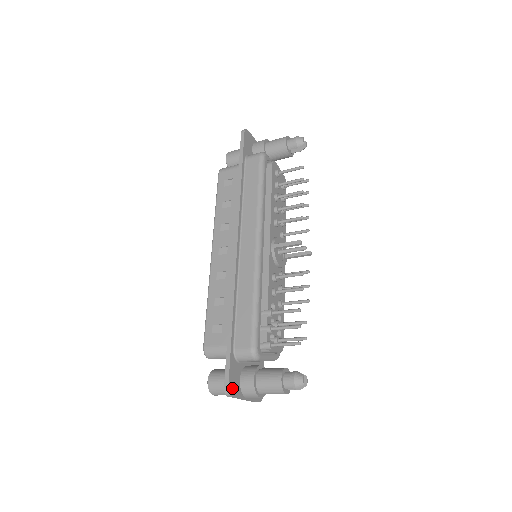
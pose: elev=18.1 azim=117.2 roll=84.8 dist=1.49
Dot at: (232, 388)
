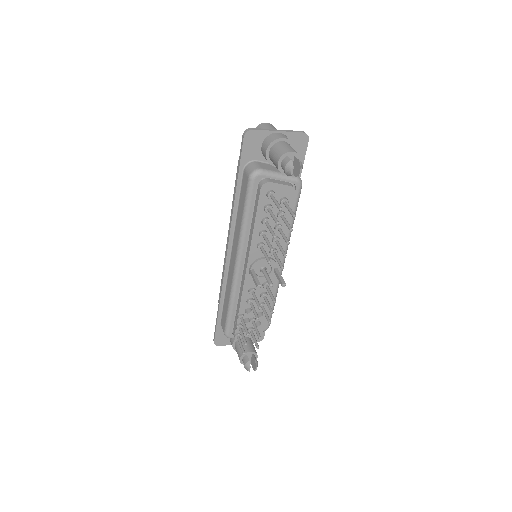
Dot at: (219, 342)
